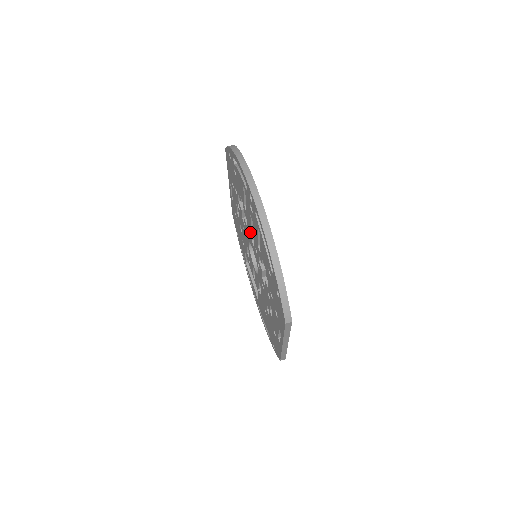
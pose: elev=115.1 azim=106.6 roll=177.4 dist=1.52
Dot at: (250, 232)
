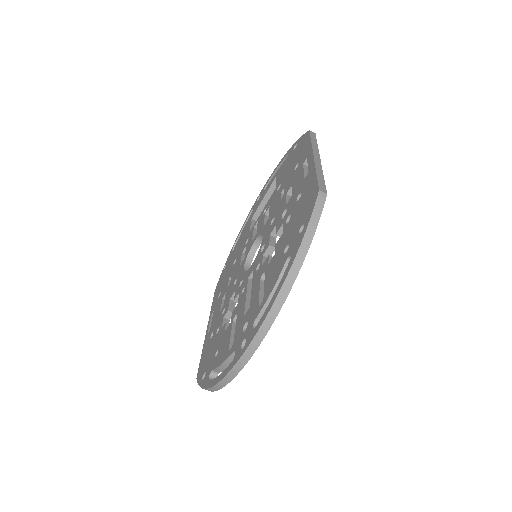
Dot at: (254, 274)
